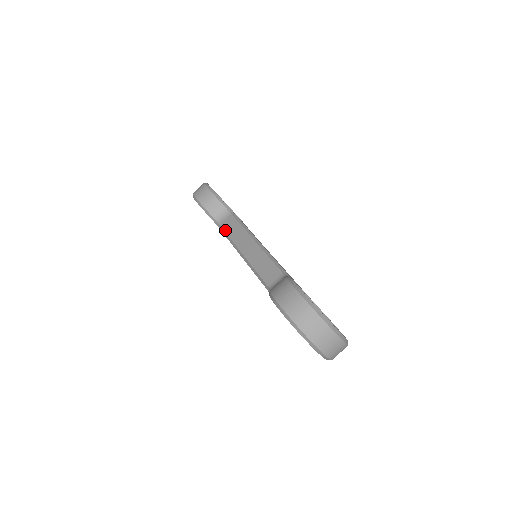
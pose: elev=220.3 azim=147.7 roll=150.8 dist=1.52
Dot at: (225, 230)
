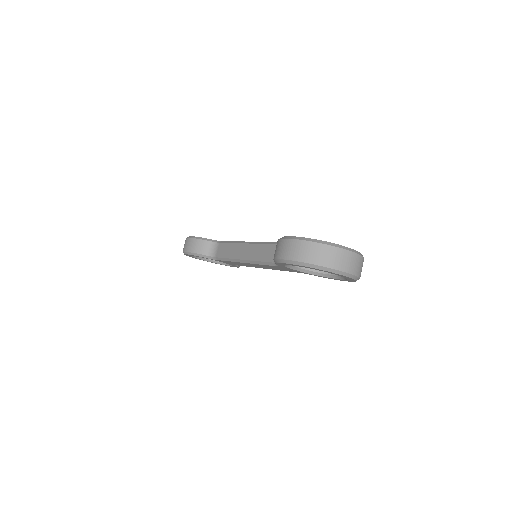
Dot at: (221, 257)
